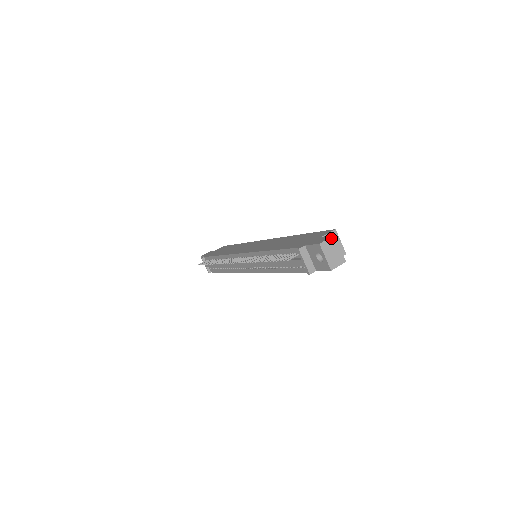
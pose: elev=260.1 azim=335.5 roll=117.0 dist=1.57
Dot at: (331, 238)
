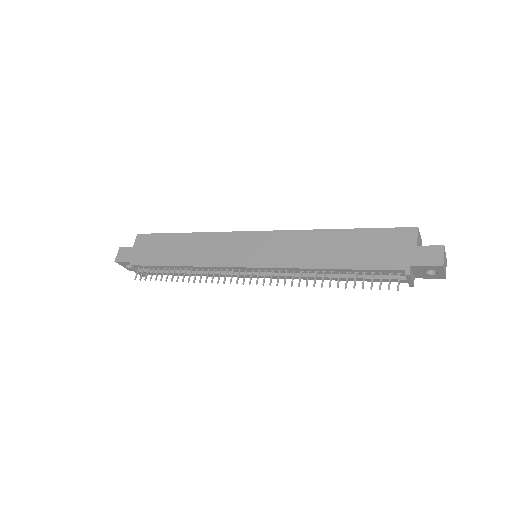
Dot at: (444, 251)
